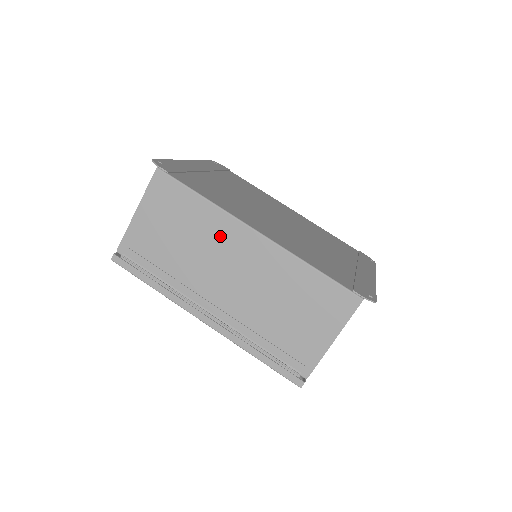
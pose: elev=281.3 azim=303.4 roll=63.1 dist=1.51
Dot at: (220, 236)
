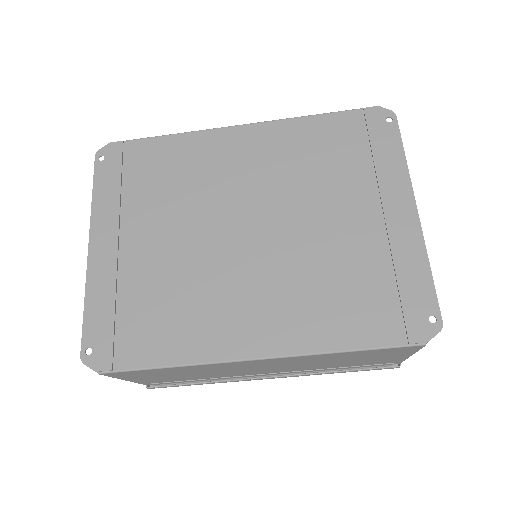
Dot at: (223, 368)
